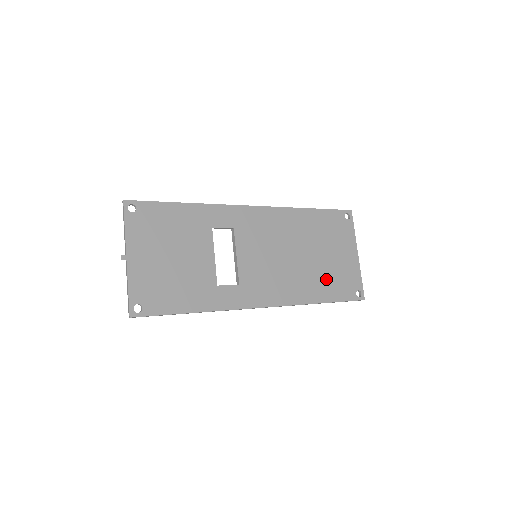
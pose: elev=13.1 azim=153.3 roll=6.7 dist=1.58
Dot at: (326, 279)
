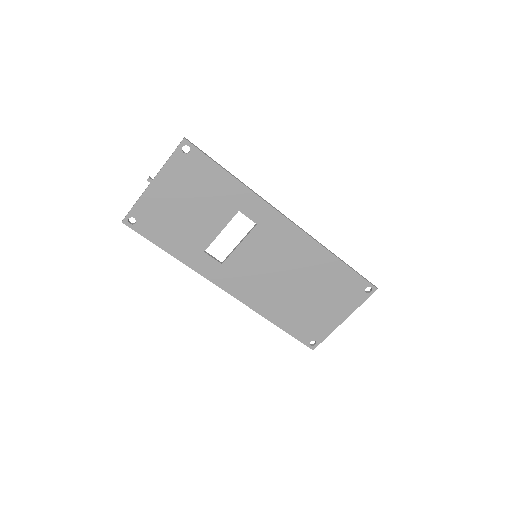
Dot at: (297, 314)
